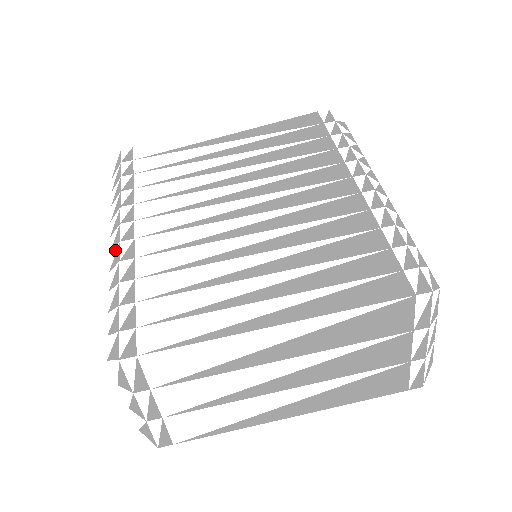
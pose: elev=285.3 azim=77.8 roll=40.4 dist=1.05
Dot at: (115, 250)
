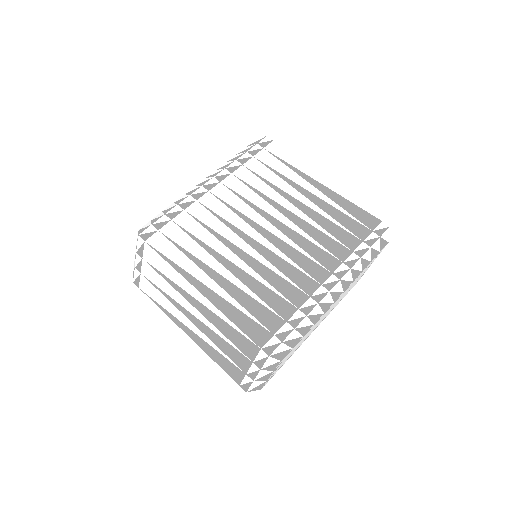
Dot at: (197, 187)
